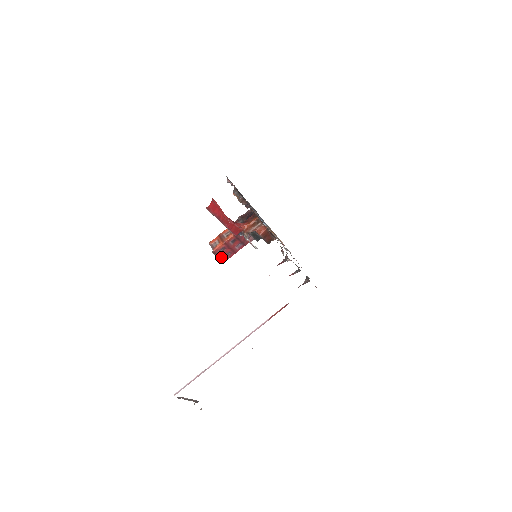
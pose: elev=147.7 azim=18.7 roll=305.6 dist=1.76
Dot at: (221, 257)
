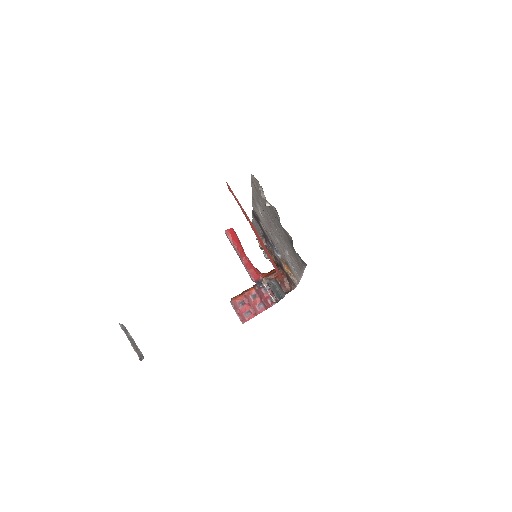
Dot at: (239, 313)
